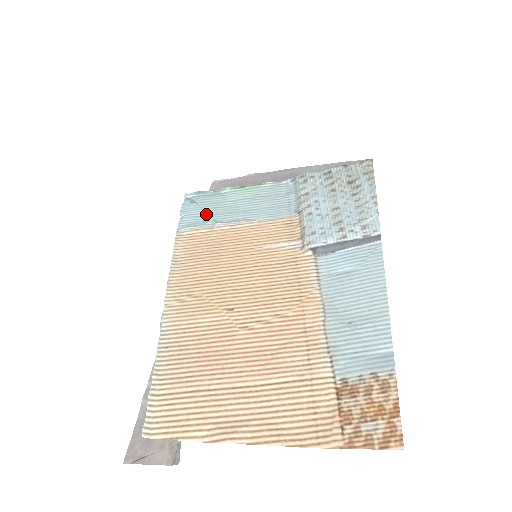
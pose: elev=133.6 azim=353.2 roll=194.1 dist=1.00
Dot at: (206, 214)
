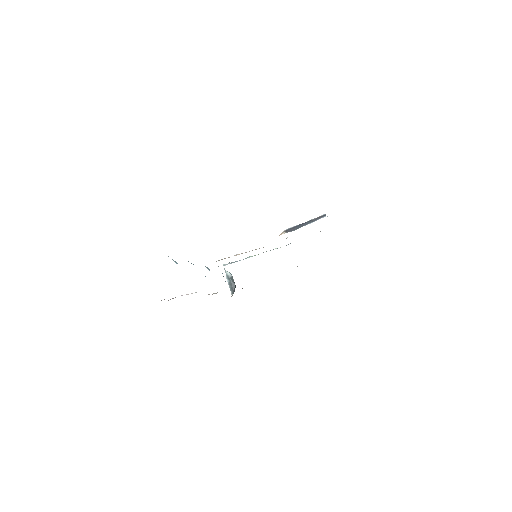
Dot at: occluded
